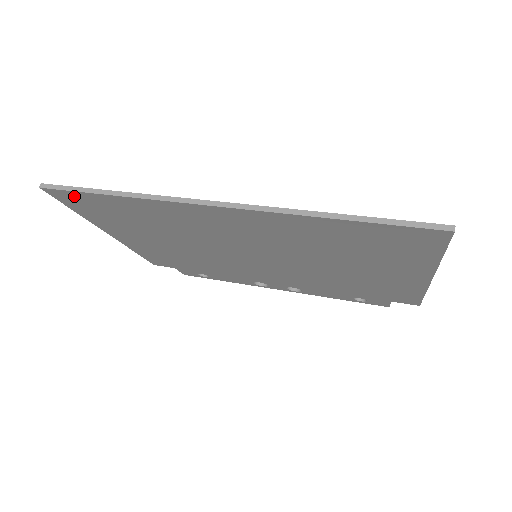
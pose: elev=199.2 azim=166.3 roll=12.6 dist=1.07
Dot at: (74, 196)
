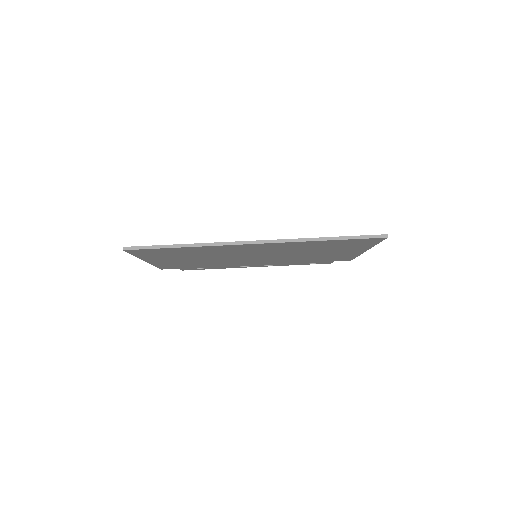
Dot at: (147, 250)
